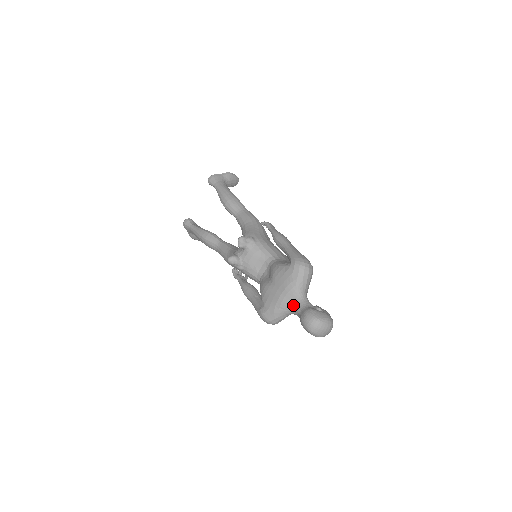
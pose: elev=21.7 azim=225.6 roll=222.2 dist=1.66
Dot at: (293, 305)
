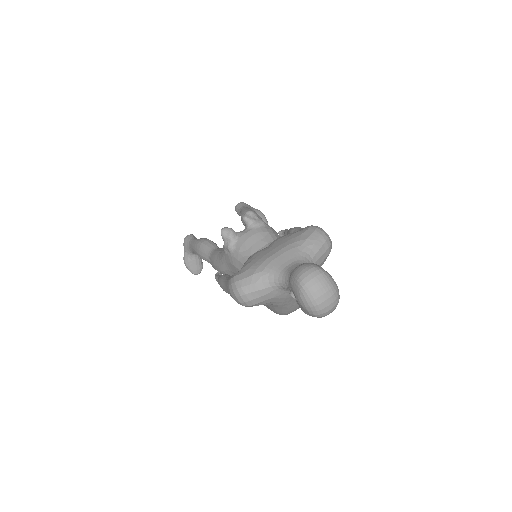
Dot at: (287, 266)
